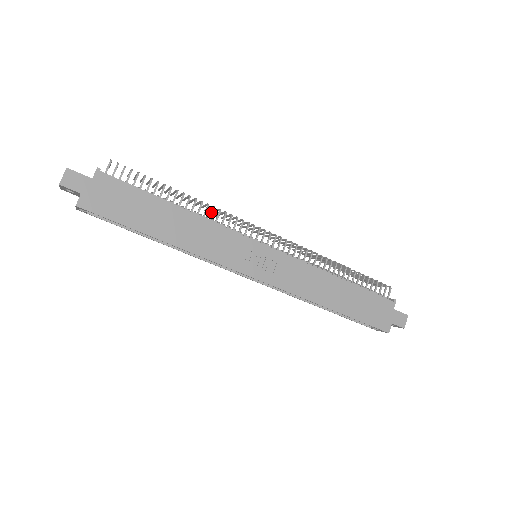
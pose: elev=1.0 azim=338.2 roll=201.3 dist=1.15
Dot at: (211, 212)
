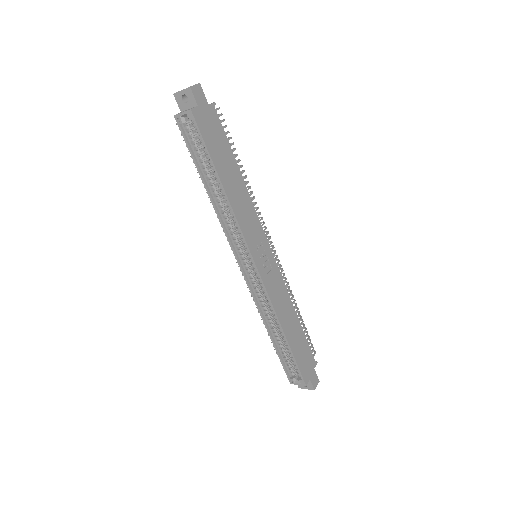
Dot at: (252, 198)
